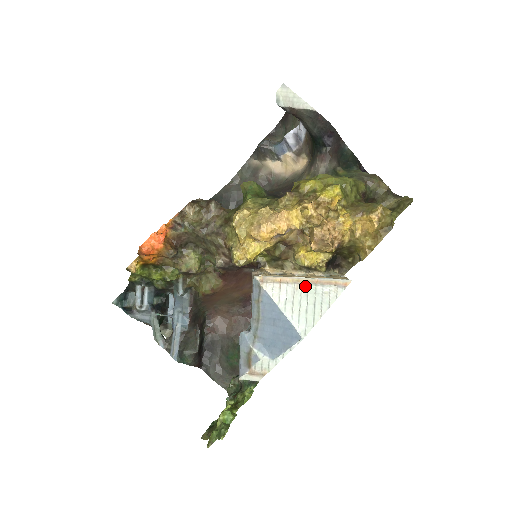
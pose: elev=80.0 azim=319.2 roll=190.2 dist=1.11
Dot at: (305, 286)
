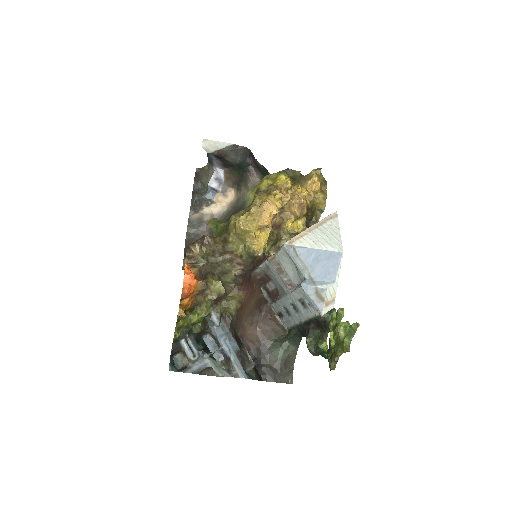
Dot at: (316, 229)
